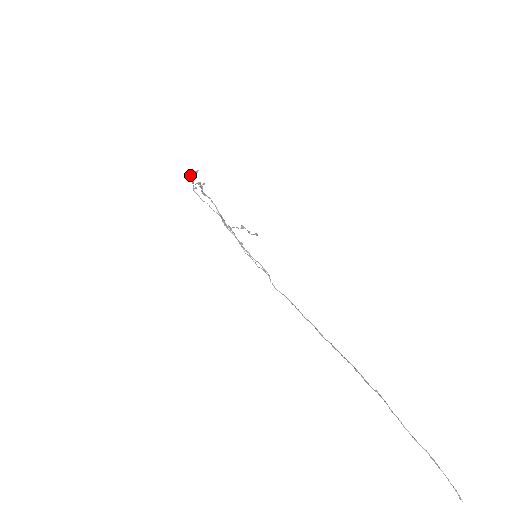
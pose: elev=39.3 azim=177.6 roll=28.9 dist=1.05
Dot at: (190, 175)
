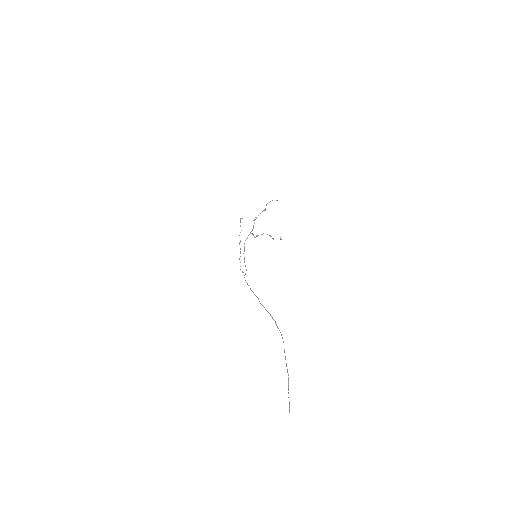
Dot at: (242, 218)
